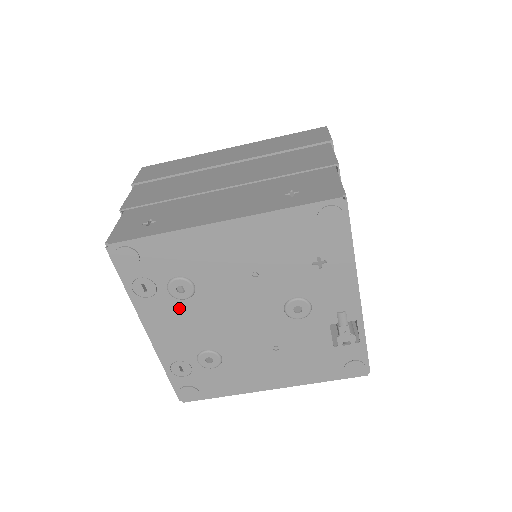
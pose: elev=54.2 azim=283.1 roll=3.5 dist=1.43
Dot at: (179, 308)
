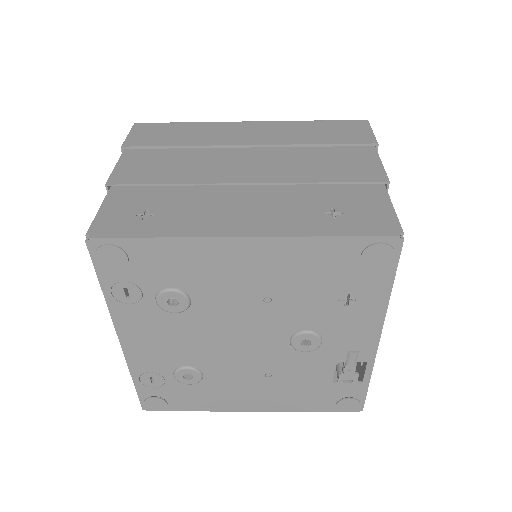
Dot at: (165, 320)
